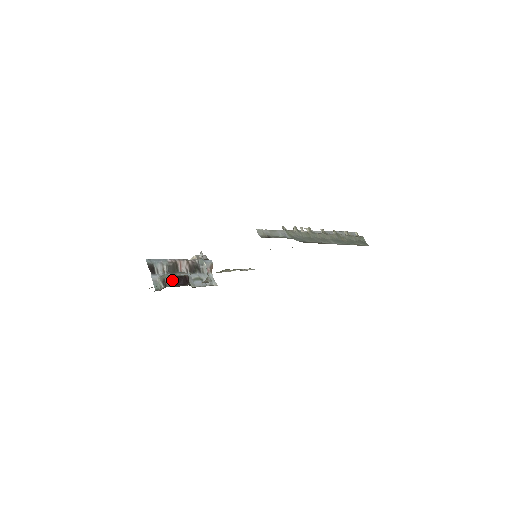
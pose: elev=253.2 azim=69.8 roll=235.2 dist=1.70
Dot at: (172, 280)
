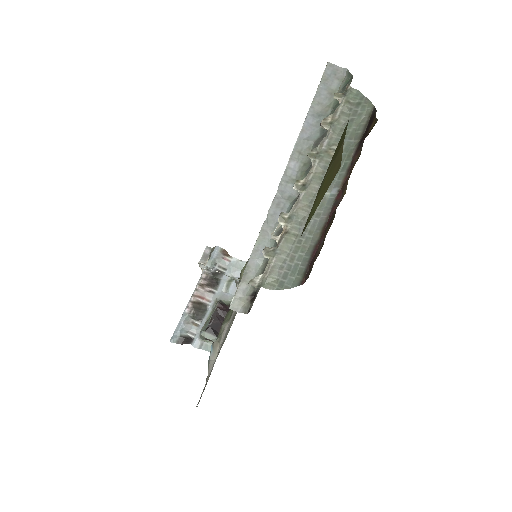
Dot at: (212, 330)
